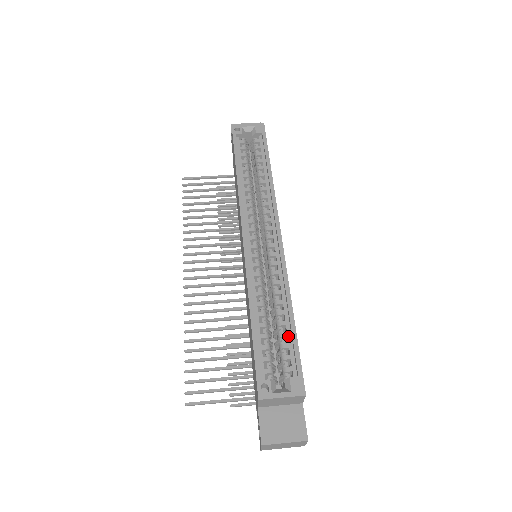
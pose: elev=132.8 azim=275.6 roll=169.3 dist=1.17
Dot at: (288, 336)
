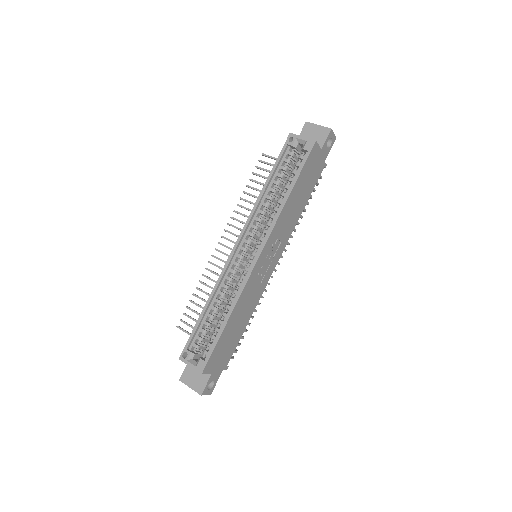
Dot at: (218, 332)
